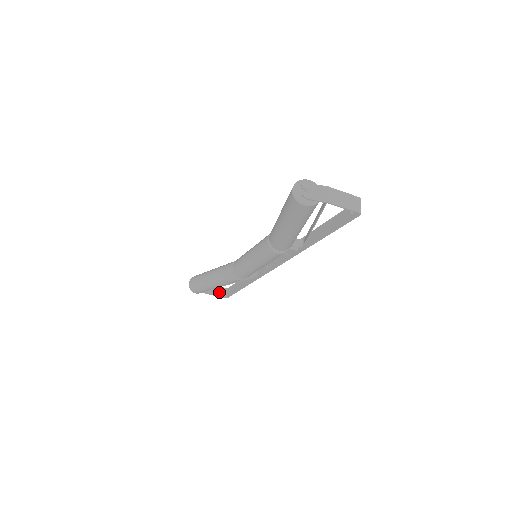
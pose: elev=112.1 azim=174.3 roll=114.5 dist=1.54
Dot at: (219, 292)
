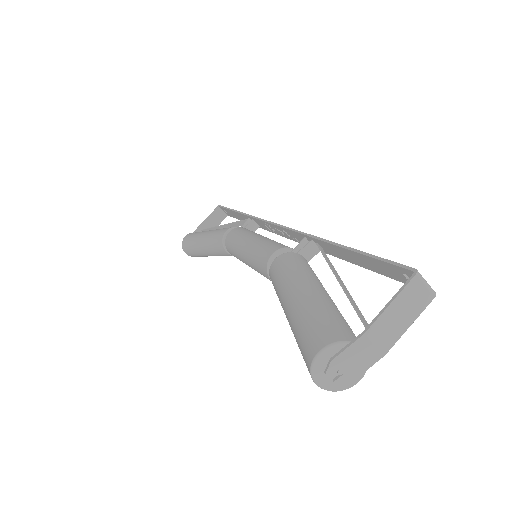
Dot at: (216, 220)
